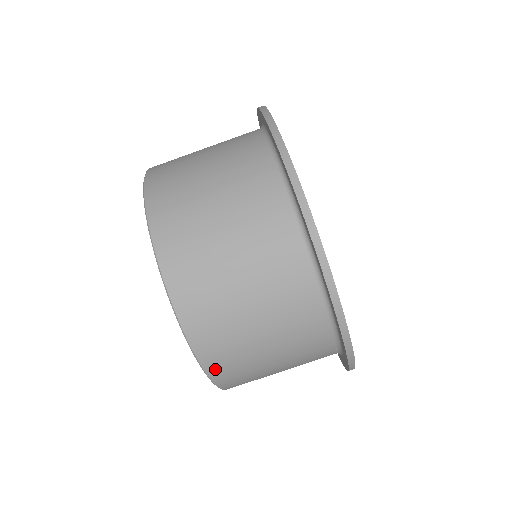
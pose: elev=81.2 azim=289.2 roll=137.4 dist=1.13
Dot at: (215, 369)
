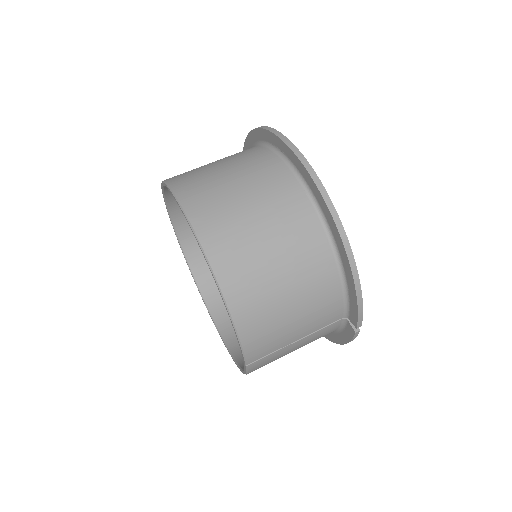
Dot at: (184, 193)
